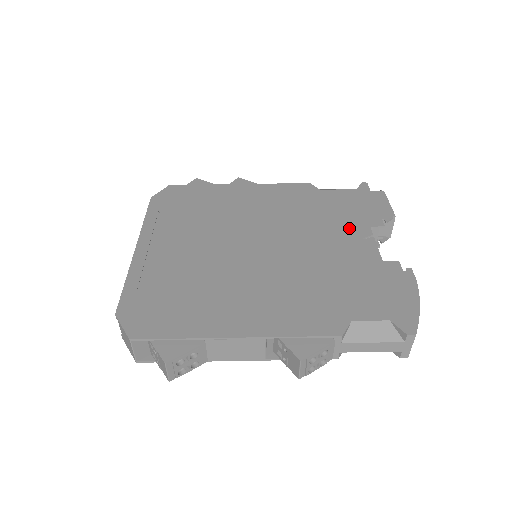
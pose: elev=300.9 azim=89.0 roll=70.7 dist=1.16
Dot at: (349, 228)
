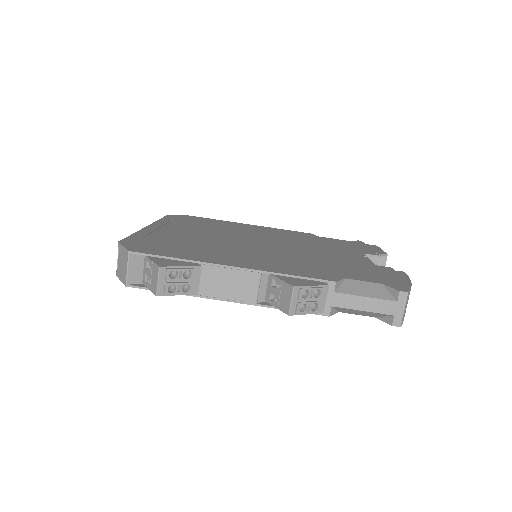
Dot at: (345, 251)
